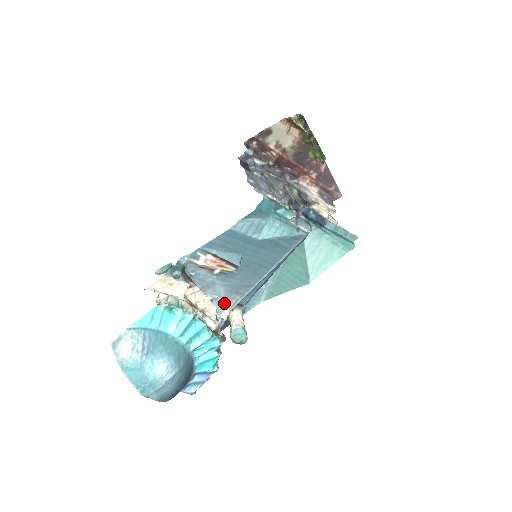
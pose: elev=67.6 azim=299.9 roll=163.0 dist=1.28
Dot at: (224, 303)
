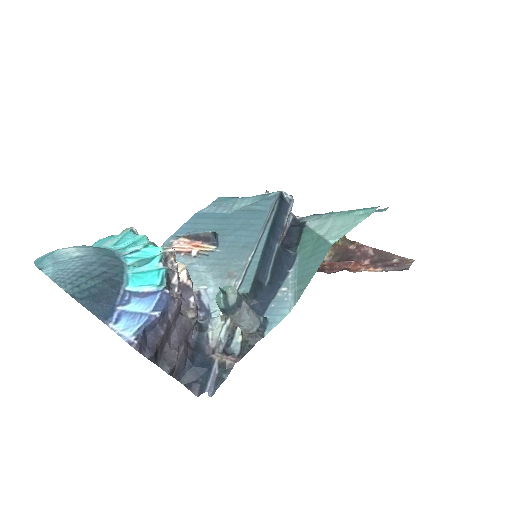
Dot at: occluded
